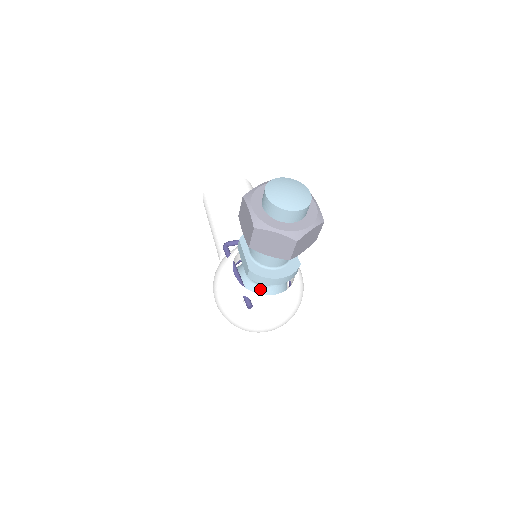
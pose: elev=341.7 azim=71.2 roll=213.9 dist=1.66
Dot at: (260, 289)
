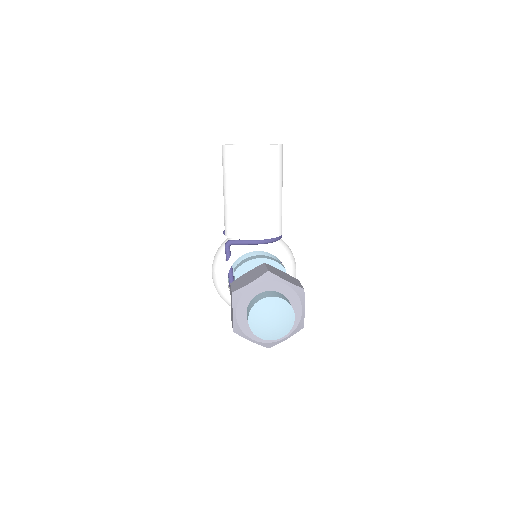
Dot at: occluded
